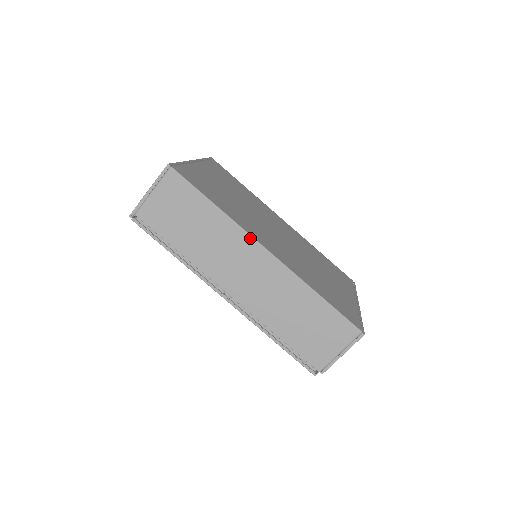
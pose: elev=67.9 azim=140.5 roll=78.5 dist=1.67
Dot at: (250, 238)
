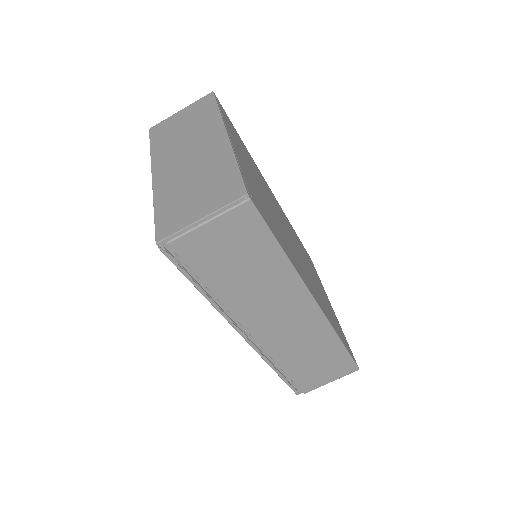
Dot at: (305, 290)
